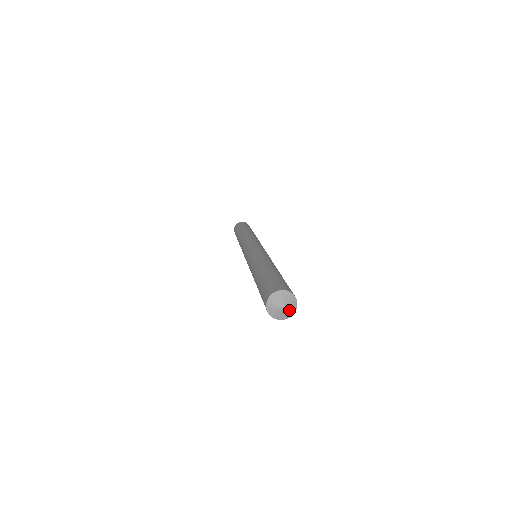
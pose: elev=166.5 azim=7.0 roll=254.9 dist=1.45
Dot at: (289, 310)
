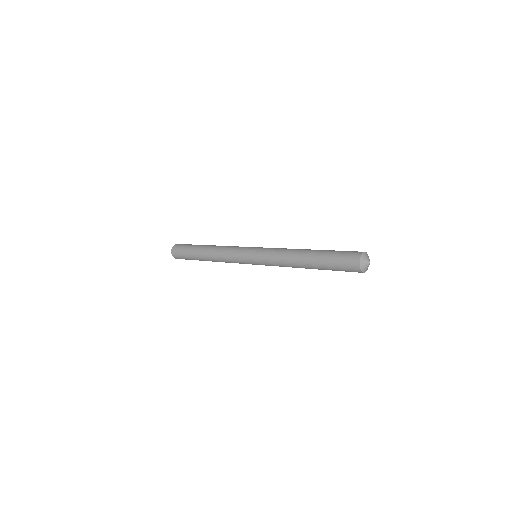
Dot at: (369, 264)
